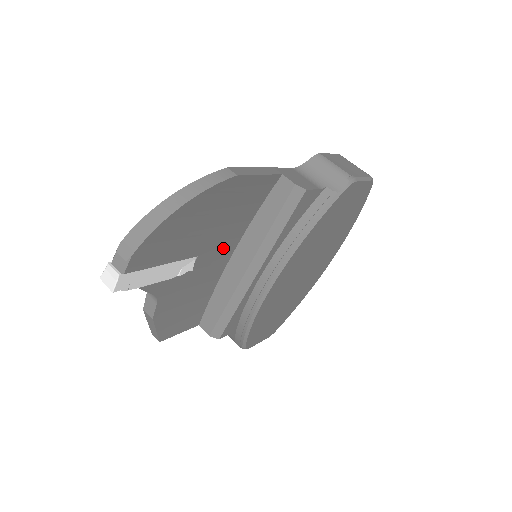
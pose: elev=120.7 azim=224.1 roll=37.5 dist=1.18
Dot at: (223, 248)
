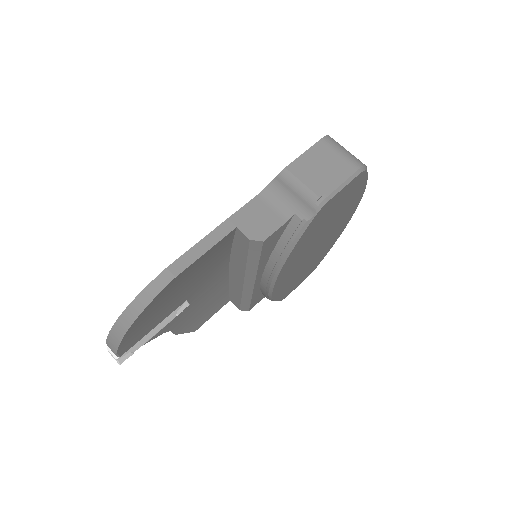
Dot at: (213, 276)
